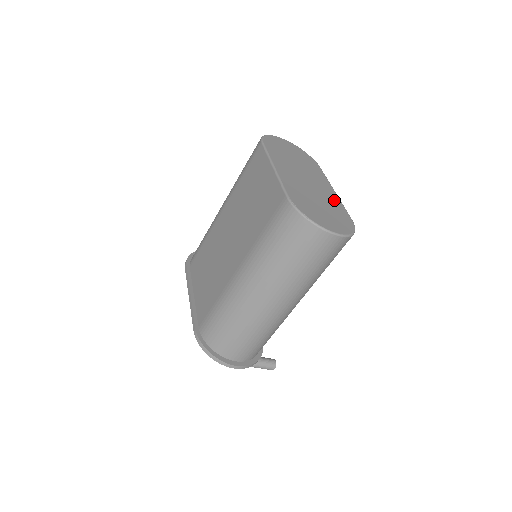
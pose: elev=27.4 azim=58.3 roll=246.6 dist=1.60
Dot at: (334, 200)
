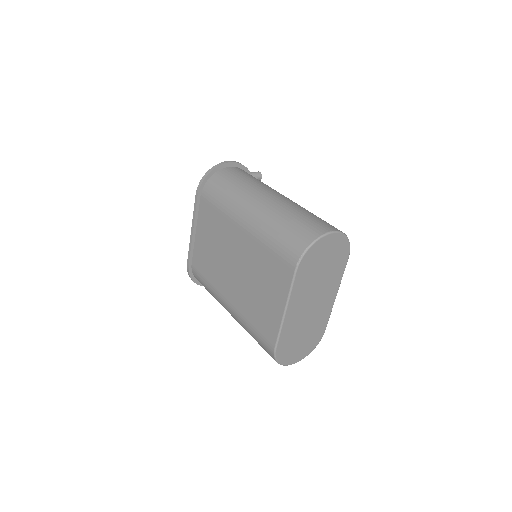
Dot at: (325, 315)
